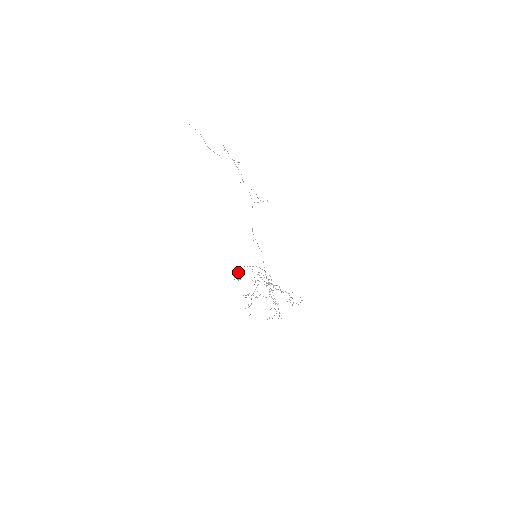
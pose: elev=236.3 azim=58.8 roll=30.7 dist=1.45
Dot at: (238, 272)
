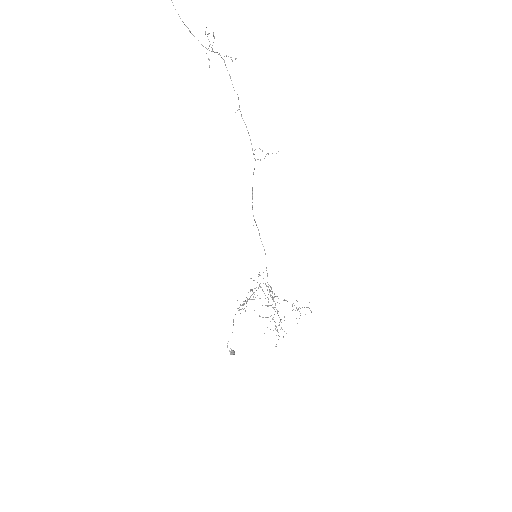
Dot at: occluded
